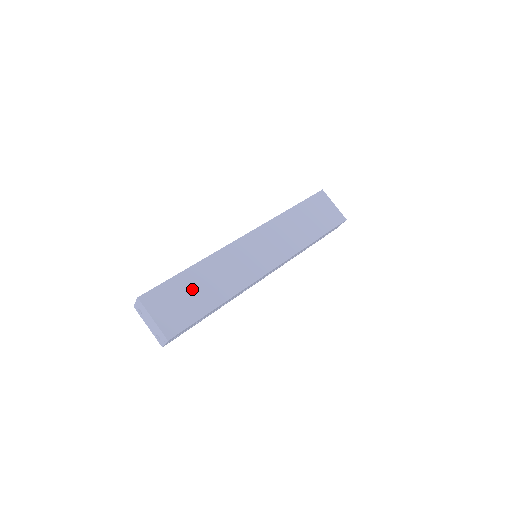
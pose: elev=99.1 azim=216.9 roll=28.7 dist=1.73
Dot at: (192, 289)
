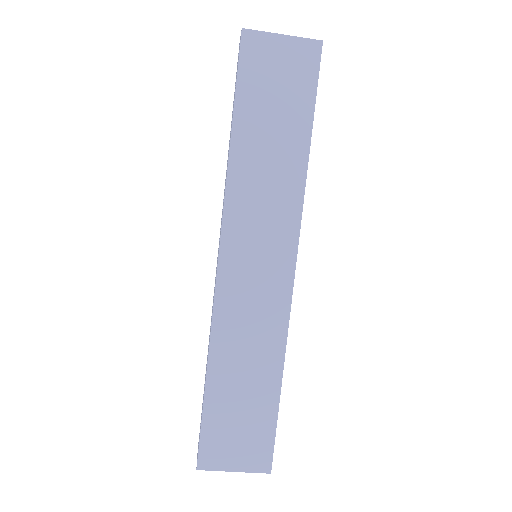
Dot at: (235, 399)
